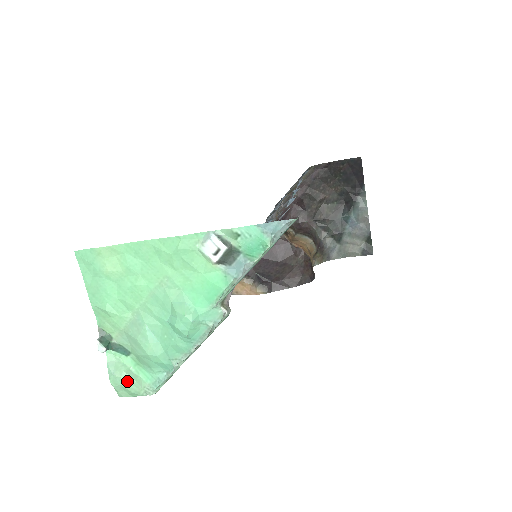
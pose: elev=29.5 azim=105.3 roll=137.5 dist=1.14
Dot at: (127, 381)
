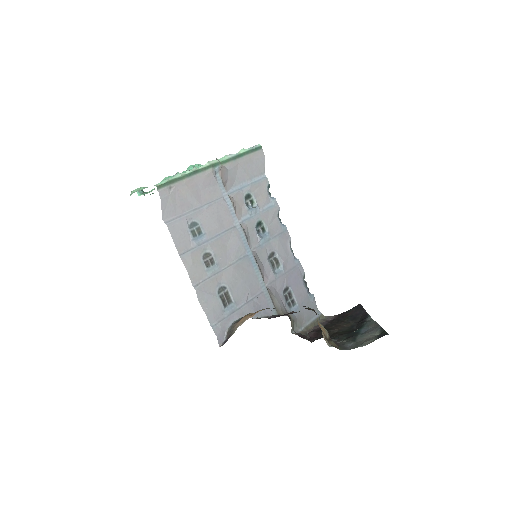
Dot at: occluded
